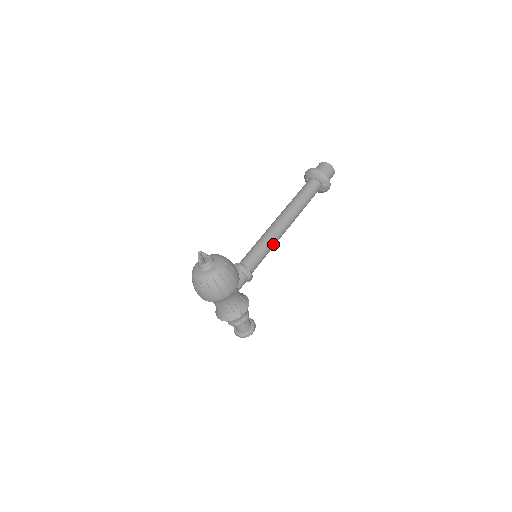
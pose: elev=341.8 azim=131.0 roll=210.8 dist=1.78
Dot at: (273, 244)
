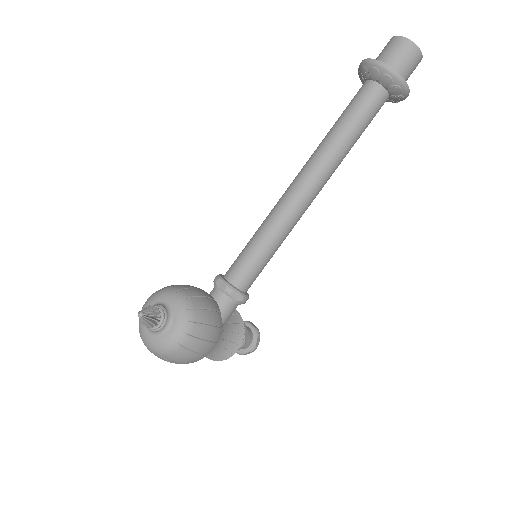
Dot at: (286, 234)
